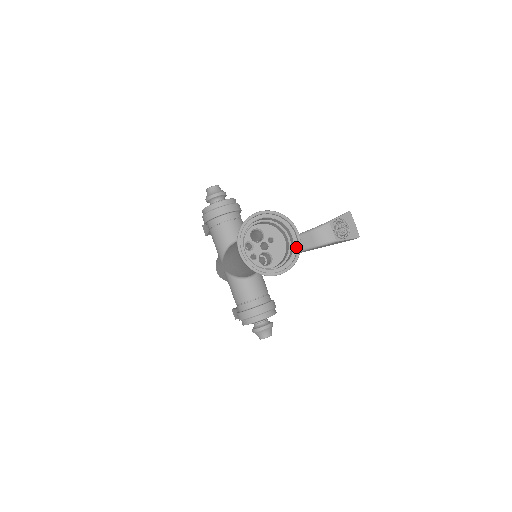
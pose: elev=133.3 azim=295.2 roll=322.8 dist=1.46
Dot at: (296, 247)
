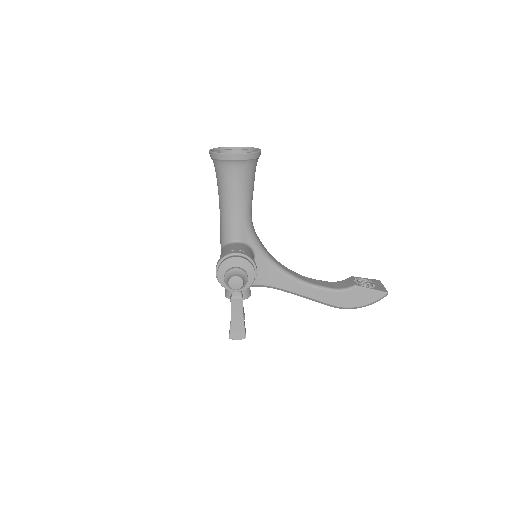
Dot at: (256, 153)
